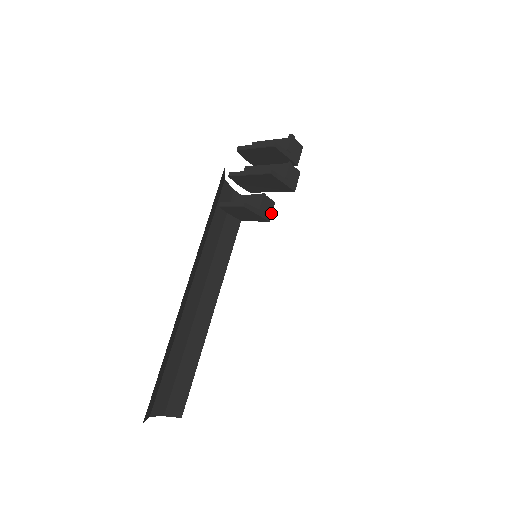
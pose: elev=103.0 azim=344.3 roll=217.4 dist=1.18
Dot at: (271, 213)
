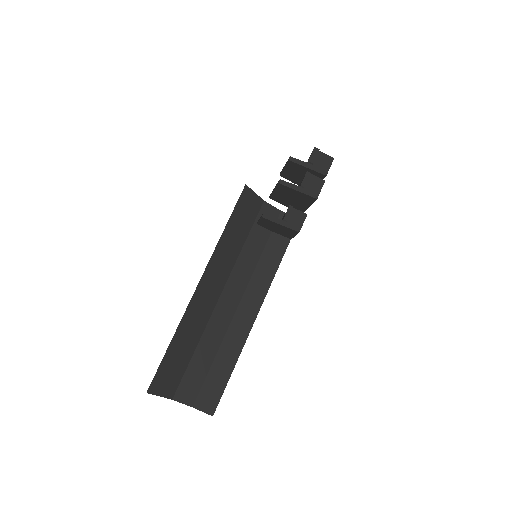
Dot at: (302, 224)
